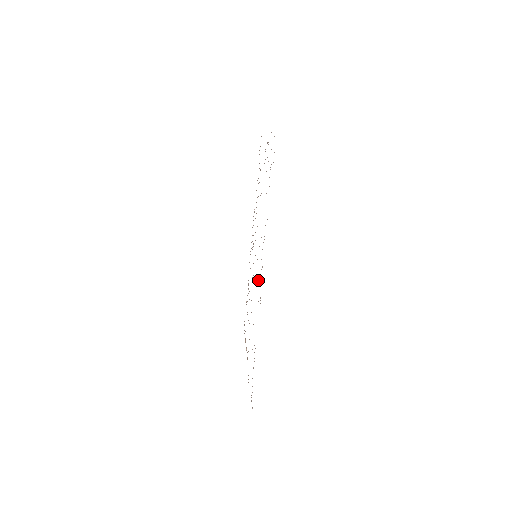
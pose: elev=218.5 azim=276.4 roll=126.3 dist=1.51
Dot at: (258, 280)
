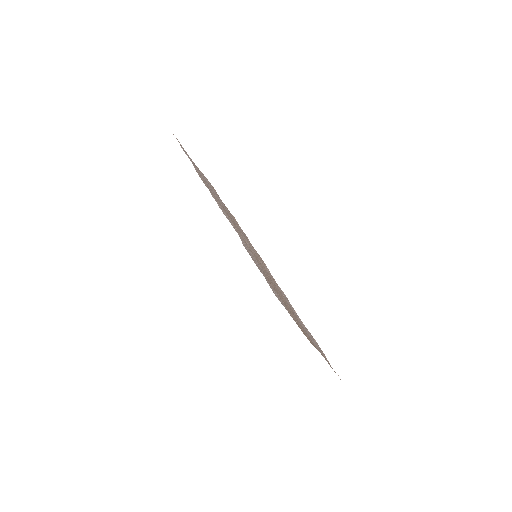
Dot at: occluded
